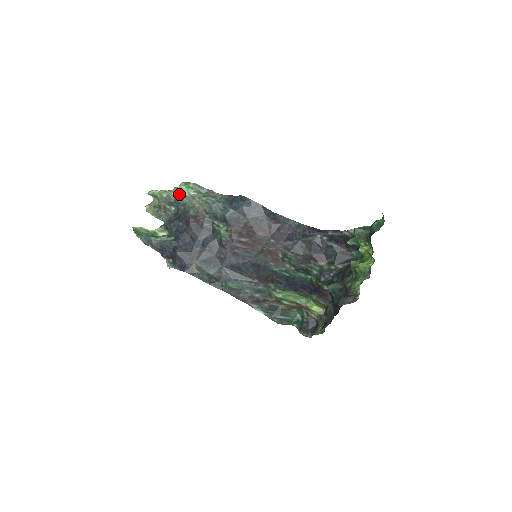
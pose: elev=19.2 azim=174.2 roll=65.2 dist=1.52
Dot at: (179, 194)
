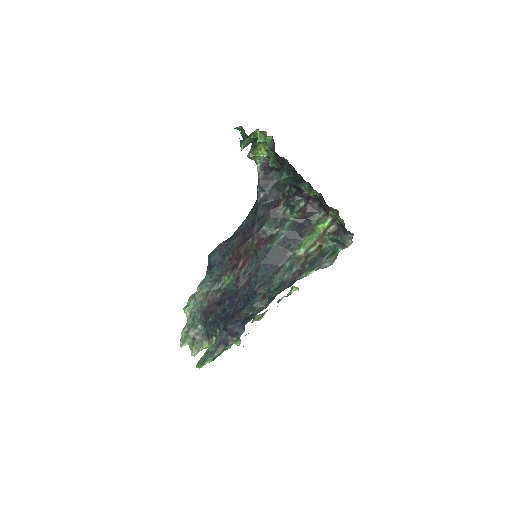
Dot at: (190, 315)
